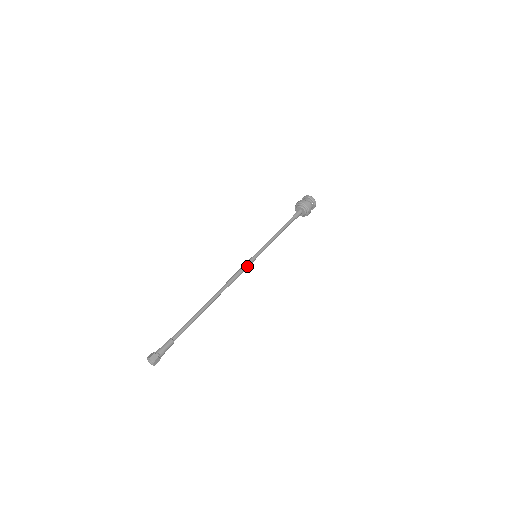
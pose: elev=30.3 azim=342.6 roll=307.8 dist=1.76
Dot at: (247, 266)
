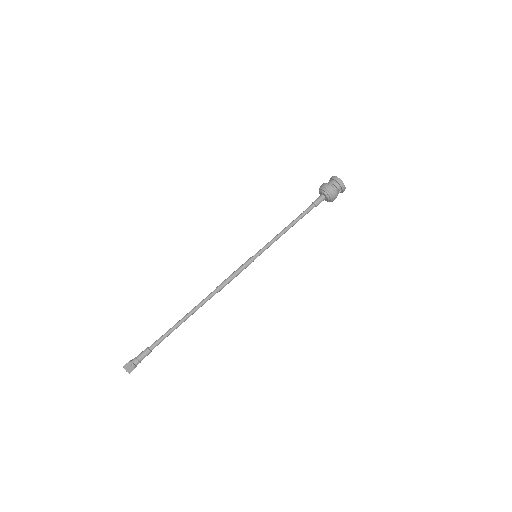
Dot at: occluded
